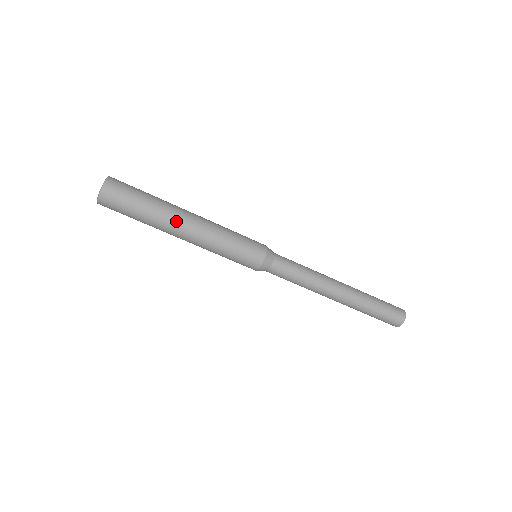
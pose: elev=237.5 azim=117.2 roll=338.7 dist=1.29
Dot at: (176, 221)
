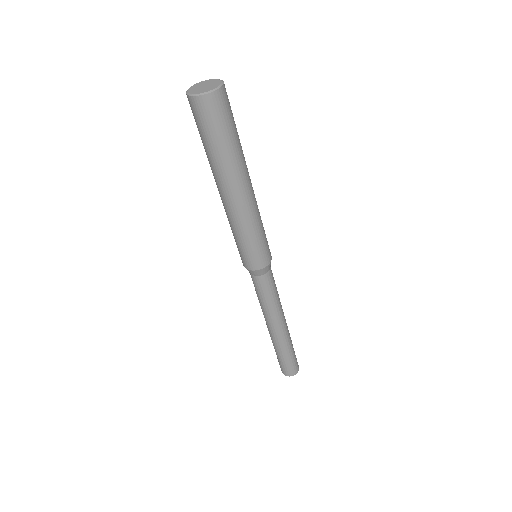
Dot at: (235, 183)
